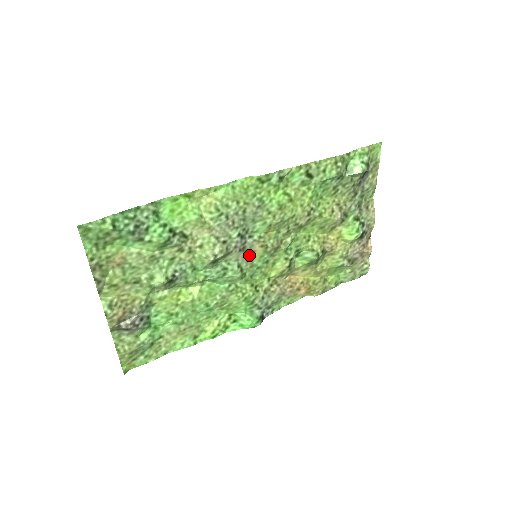
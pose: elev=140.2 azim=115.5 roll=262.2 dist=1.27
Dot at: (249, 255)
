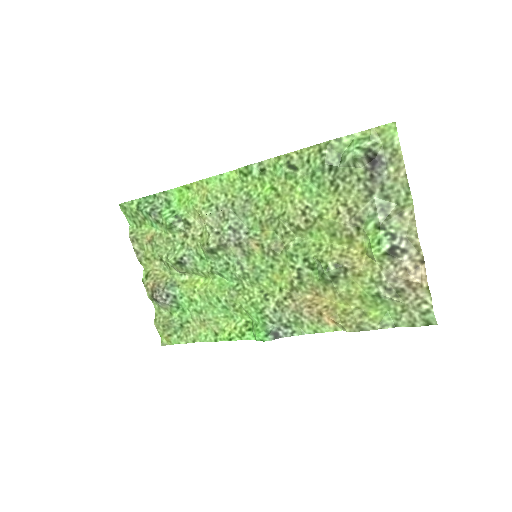
Dot at: (249, 253)
